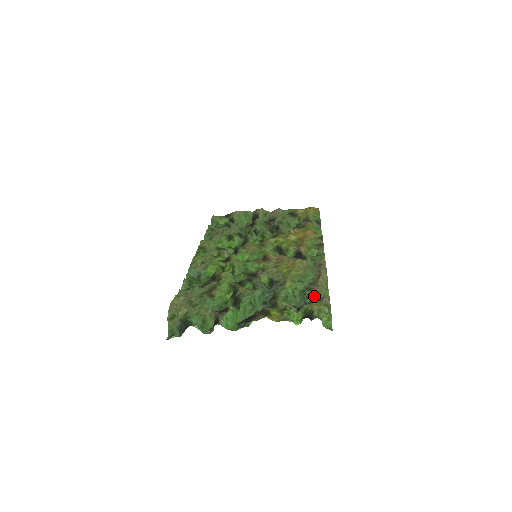
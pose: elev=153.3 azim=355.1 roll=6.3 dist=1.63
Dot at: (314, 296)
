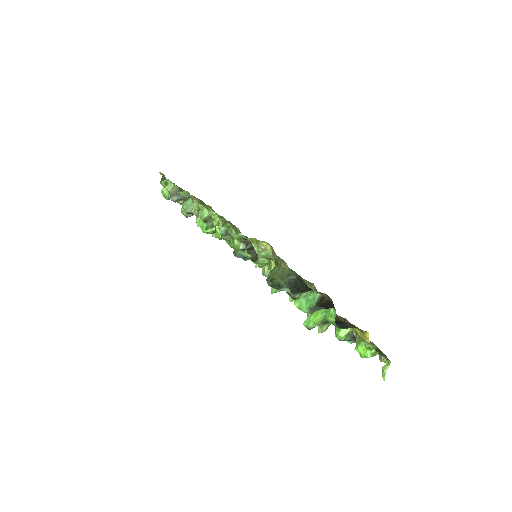
Dot at: occluded
